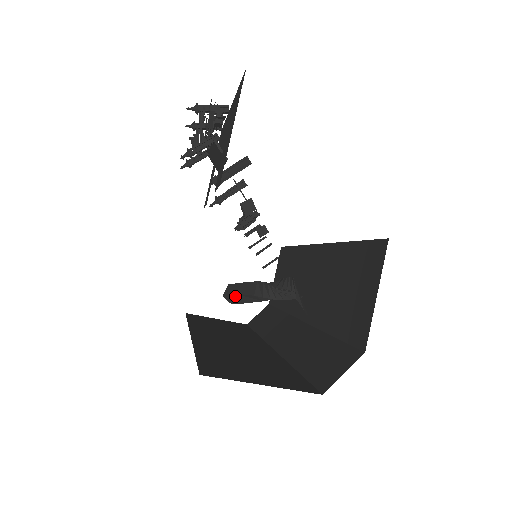
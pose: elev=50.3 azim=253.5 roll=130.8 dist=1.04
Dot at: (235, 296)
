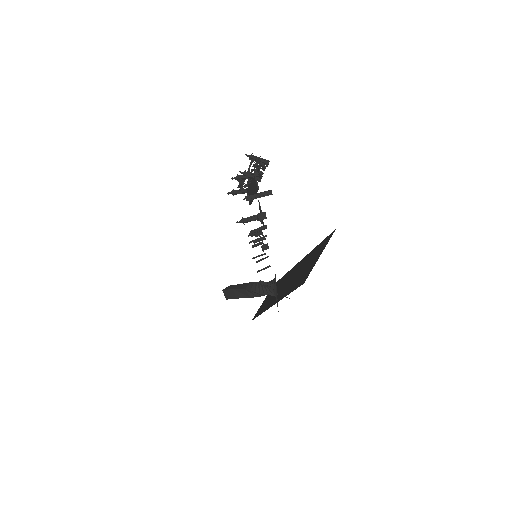
Dot at: (231, 291)
